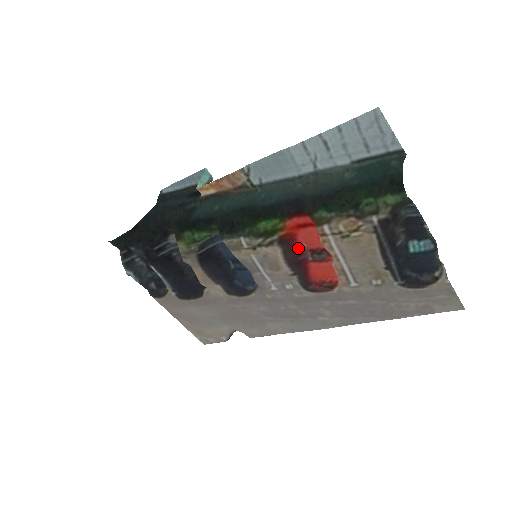
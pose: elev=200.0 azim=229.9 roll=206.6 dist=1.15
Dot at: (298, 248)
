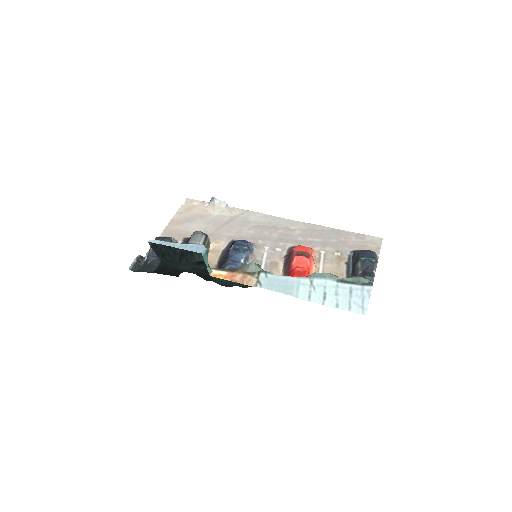
Dot at: (291, 264)
